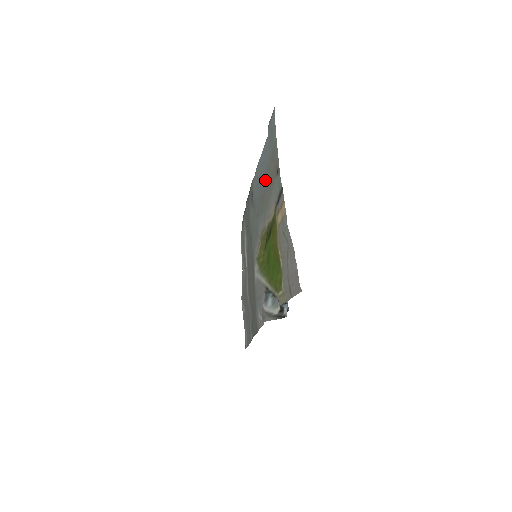
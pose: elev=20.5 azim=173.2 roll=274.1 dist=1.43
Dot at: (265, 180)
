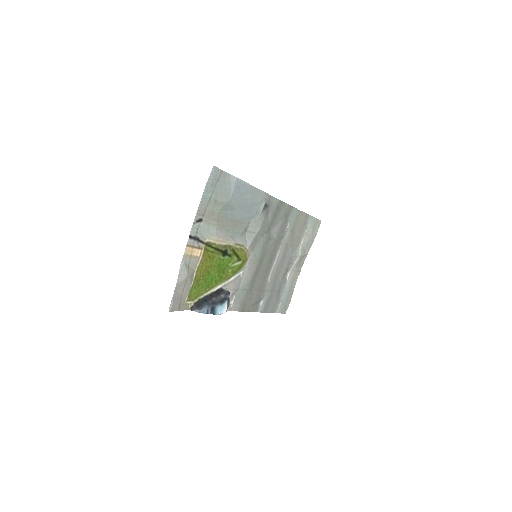
Dot at: (229, 212)
